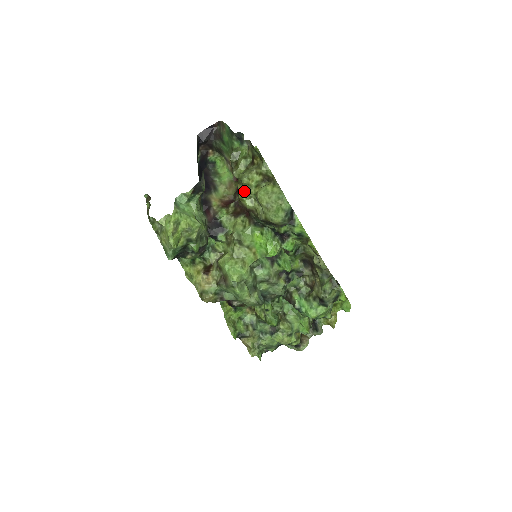
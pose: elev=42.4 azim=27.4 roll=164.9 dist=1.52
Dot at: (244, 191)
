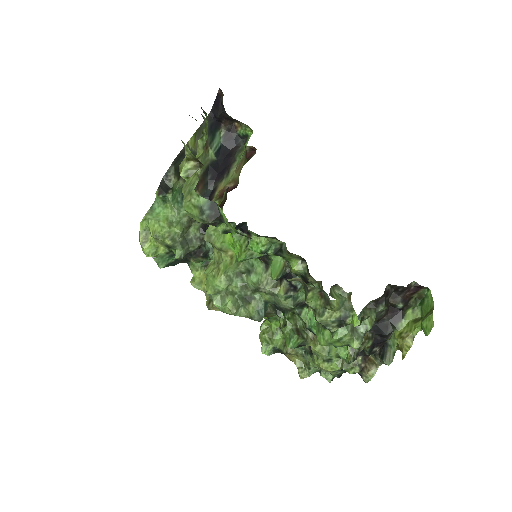
Dot at: occluded
